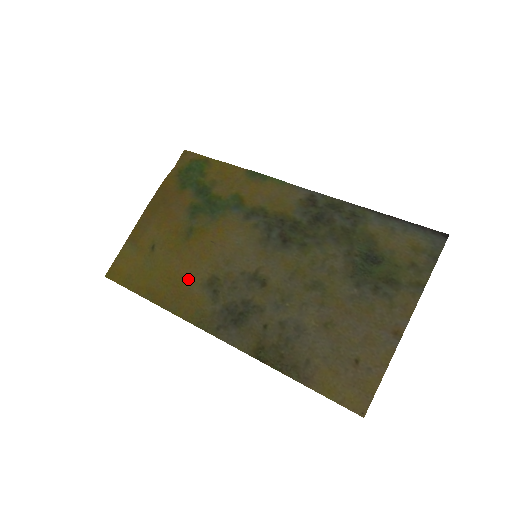
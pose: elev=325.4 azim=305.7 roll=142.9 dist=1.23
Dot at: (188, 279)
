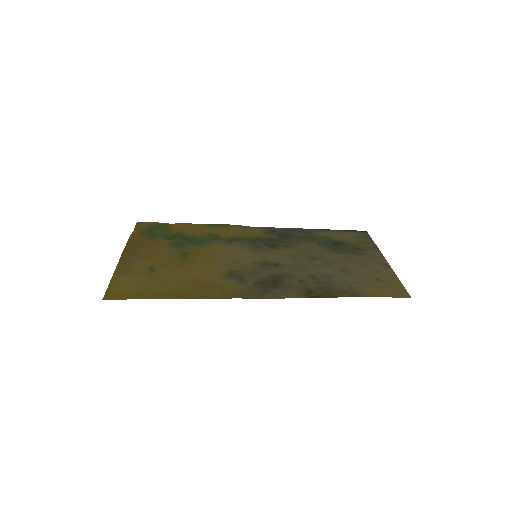
Dot at: (207, 277)
